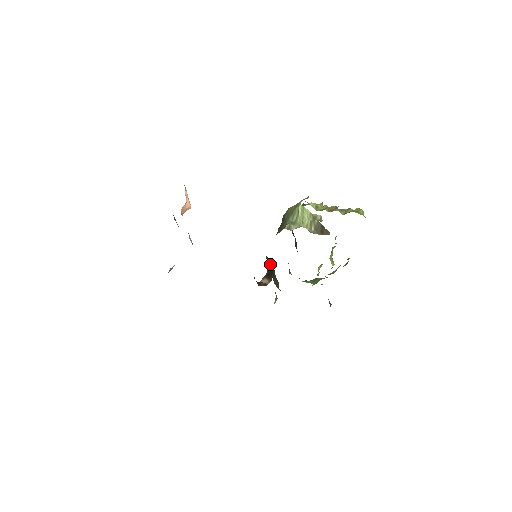
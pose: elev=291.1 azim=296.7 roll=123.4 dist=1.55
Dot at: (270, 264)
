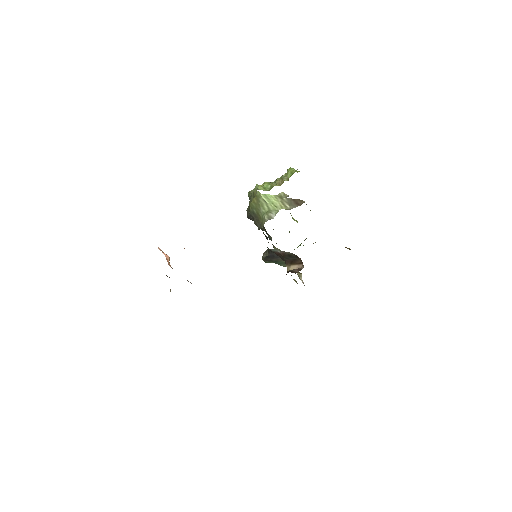
Dot at: (286, 253)
